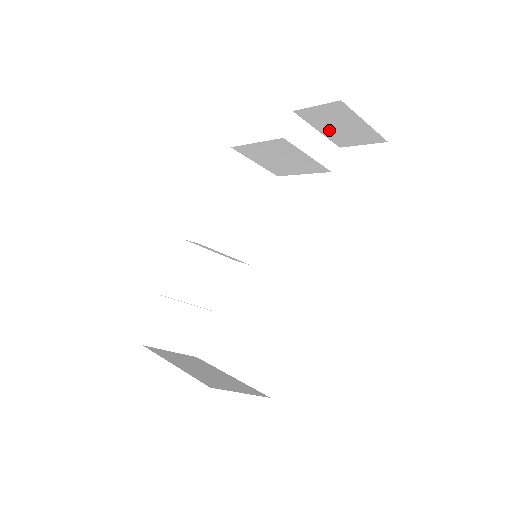
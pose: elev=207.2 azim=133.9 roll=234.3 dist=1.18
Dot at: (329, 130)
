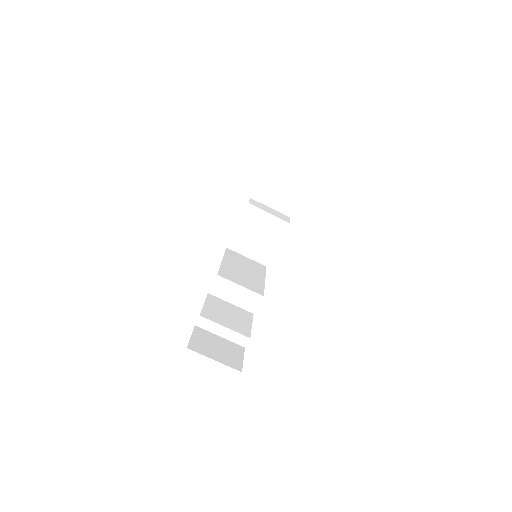
Dot at: (276, 202)
